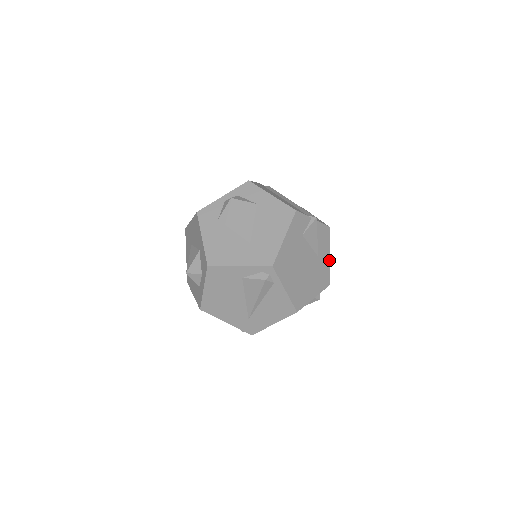
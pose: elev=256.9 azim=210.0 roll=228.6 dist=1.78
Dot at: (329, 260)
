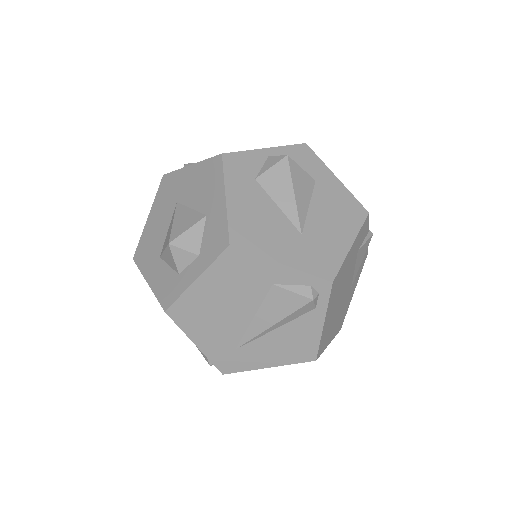
Dot at: (352, 296)
